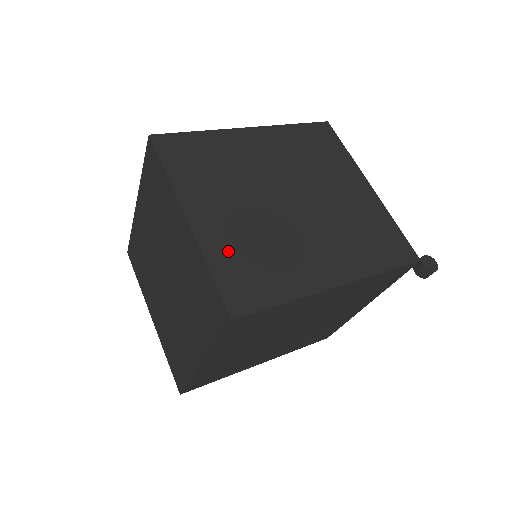
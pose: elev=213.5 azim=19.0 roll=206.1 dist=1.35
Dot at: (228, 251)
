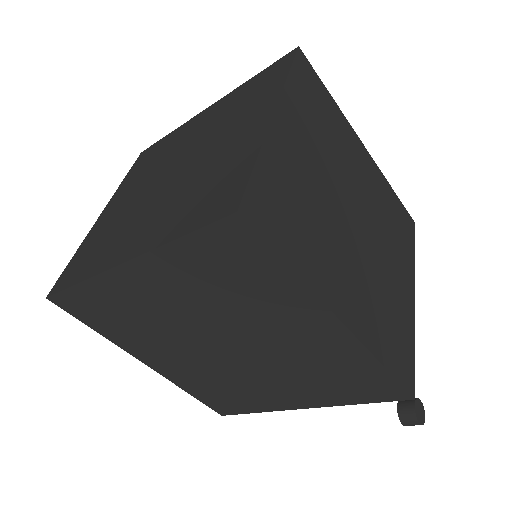
Dot at: (283, 173)
